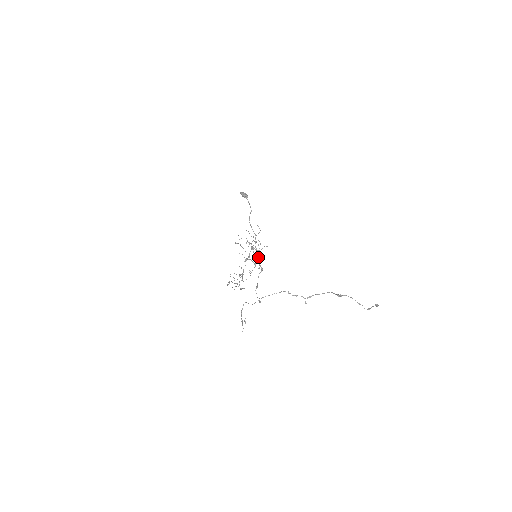
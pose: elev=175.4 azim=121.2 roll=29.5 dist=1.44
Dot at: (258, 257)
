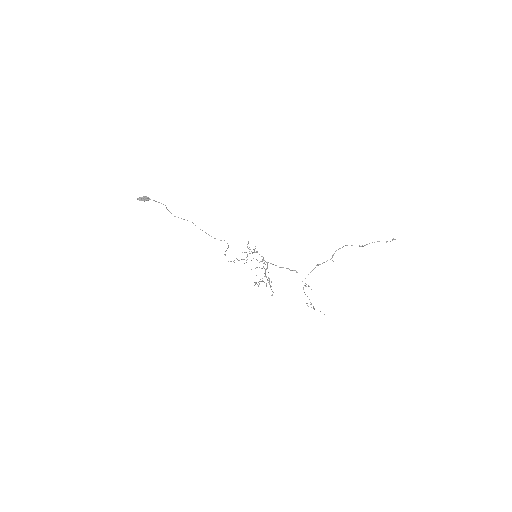
Dot at: (288, 268)
